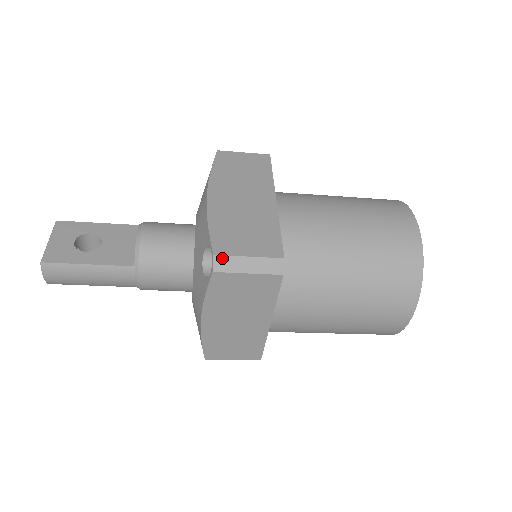
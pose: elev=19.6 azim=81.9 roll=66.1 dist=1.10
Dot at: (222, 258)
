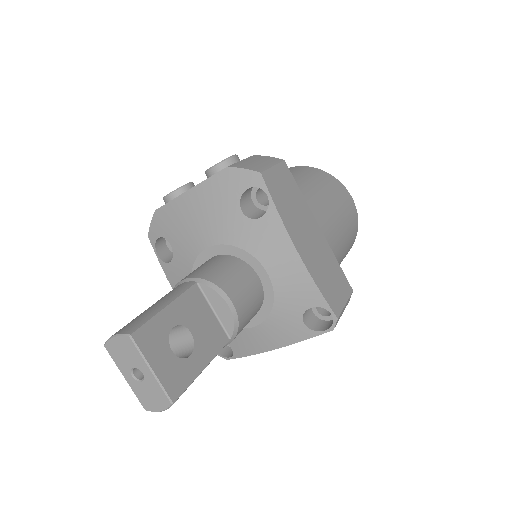
Dot at: (339, 317)
